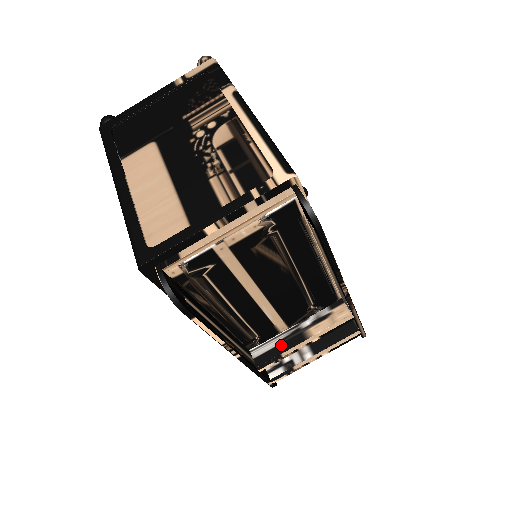
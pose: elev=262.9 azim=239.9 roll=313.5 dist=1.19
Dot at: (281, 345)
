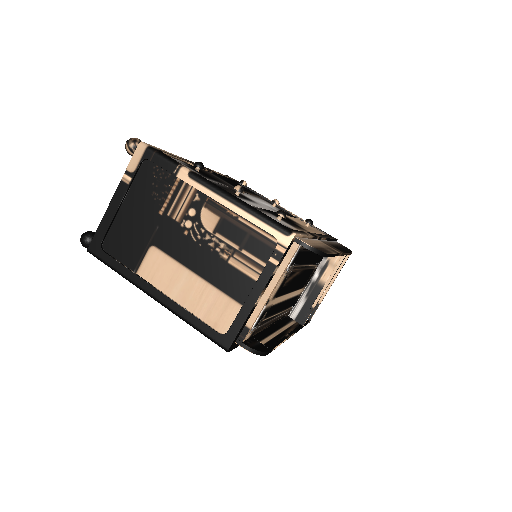
Dot at: (308, 301)
